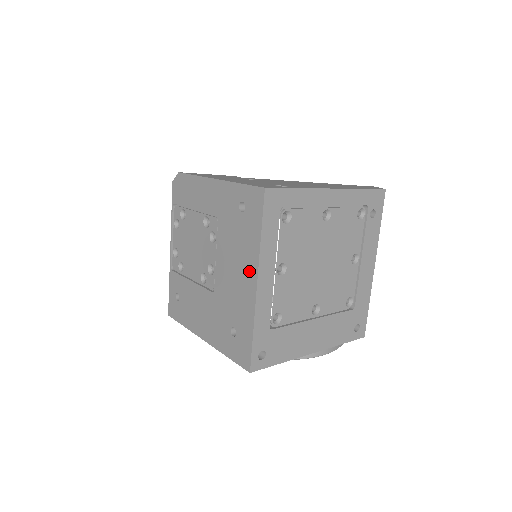
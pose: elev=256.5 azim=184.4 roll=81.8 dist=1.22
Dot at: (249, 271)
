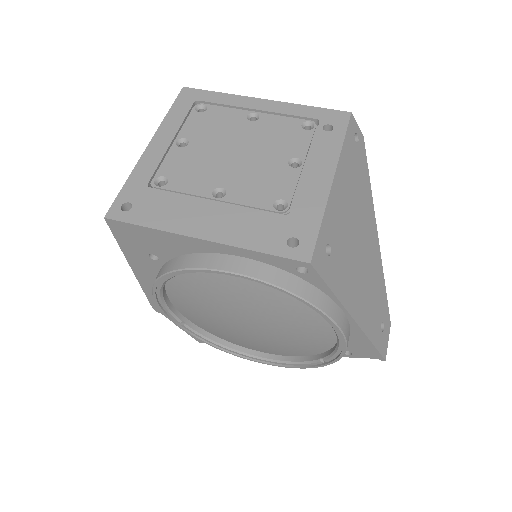
Dot at: occluded
